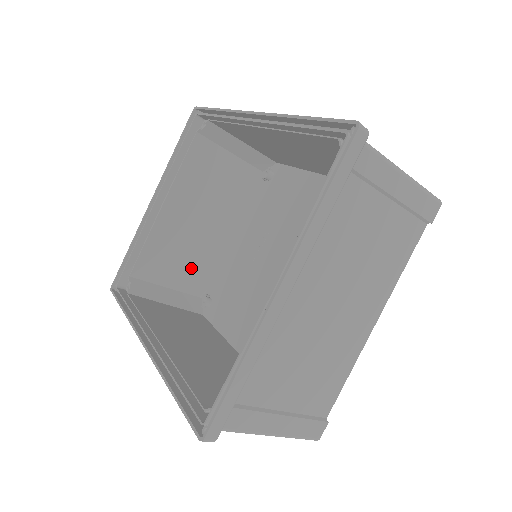
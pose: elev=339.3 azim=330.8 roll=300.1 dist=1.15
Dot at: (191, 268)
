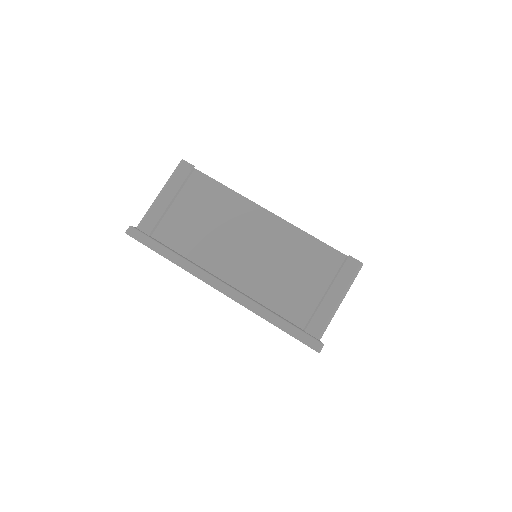
Dot at: occluded
